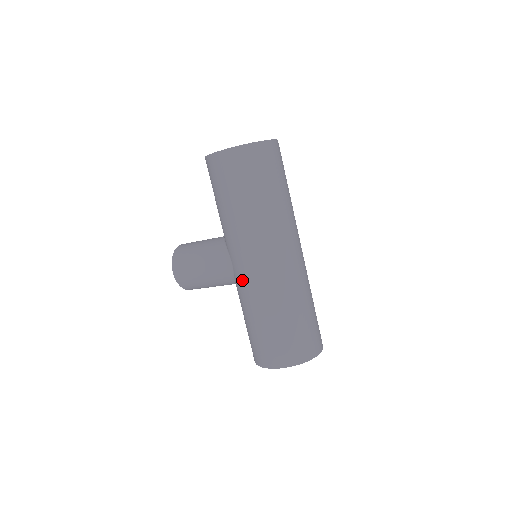
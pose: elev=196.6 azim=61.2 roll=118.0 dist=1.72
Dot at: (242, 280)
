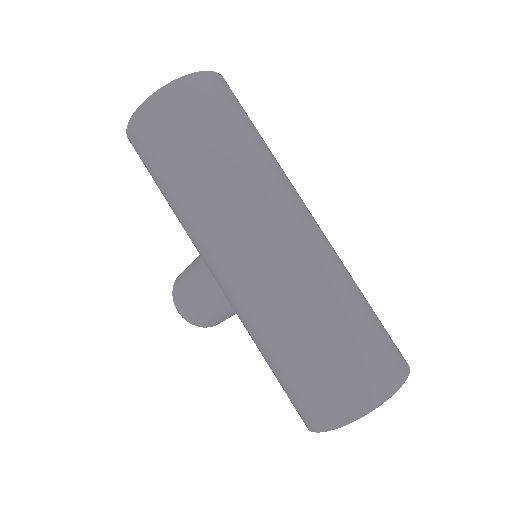
Dot at: (229, 301)
